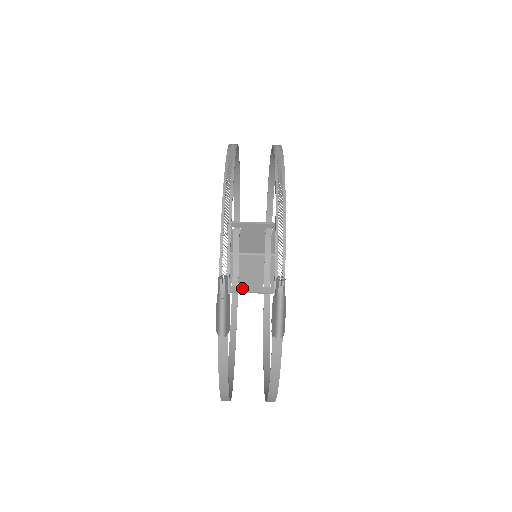
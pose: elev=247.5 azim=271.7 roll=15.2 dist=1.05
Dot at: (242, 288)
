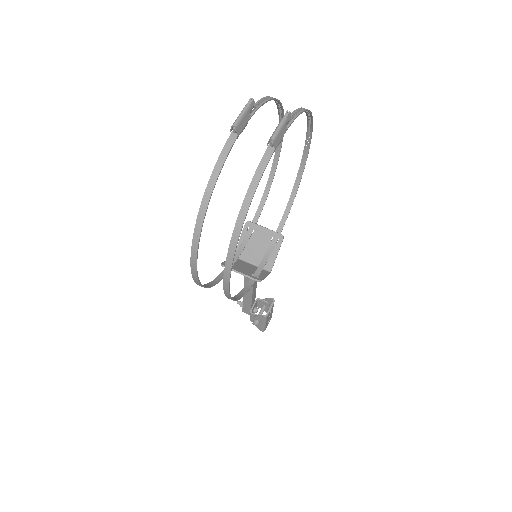
Dot at: (234, 268)
